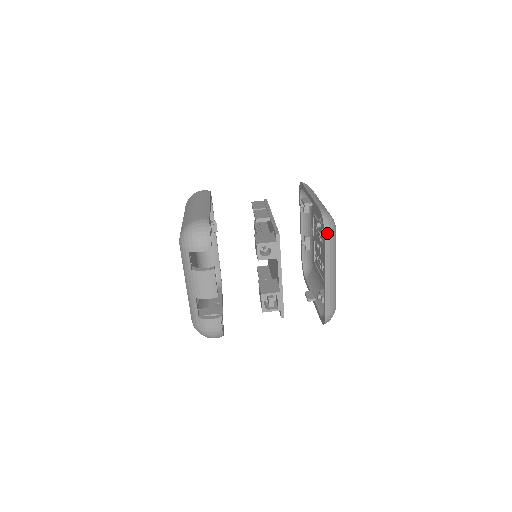
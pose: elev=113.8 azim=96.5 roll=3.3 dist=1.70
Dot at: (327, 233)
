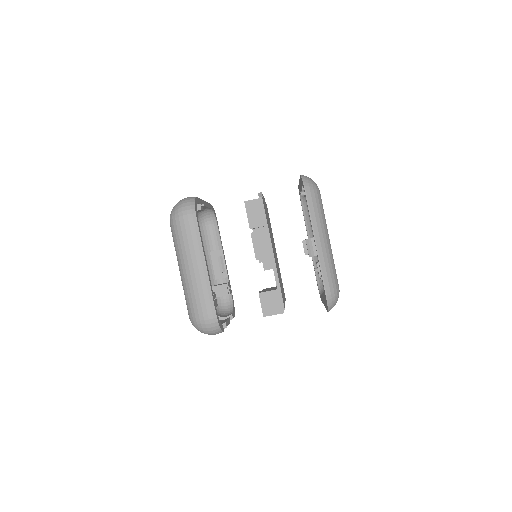
Dot at: occluded
